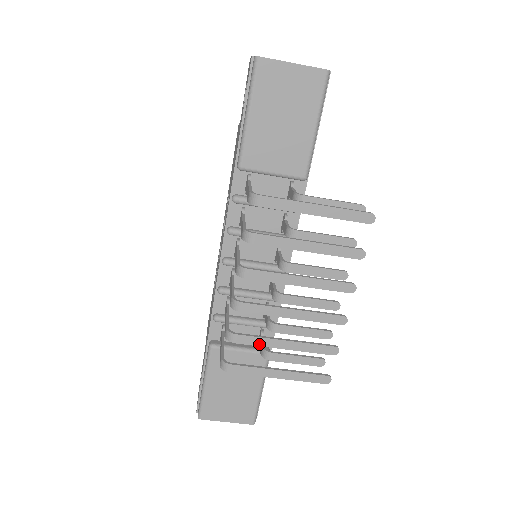
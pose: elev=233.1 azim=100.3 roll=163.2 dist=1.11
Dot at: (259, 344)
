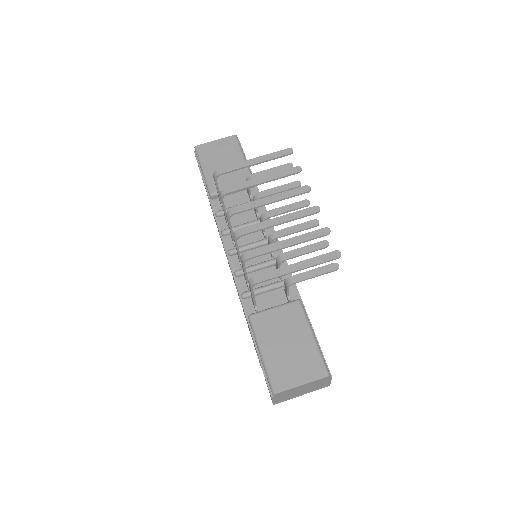
Dot at: (268, 251)
